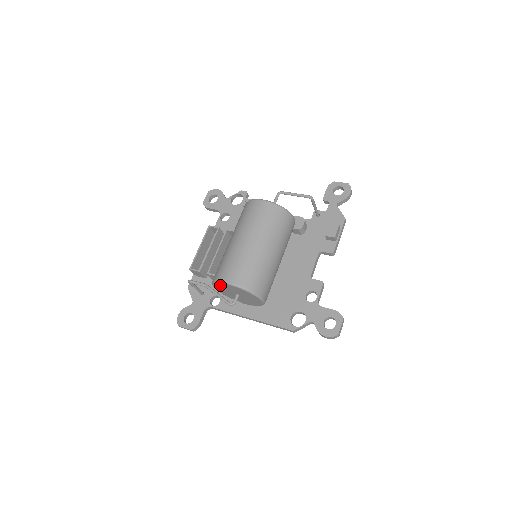
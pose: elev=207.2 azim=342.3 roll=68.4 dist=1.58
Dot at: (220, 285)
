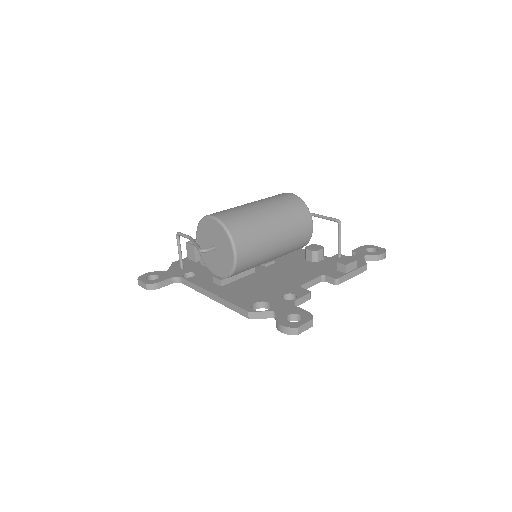
Dot at: (203, 226)
